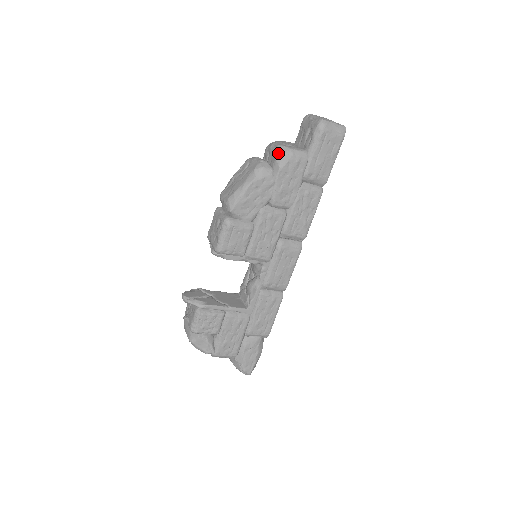
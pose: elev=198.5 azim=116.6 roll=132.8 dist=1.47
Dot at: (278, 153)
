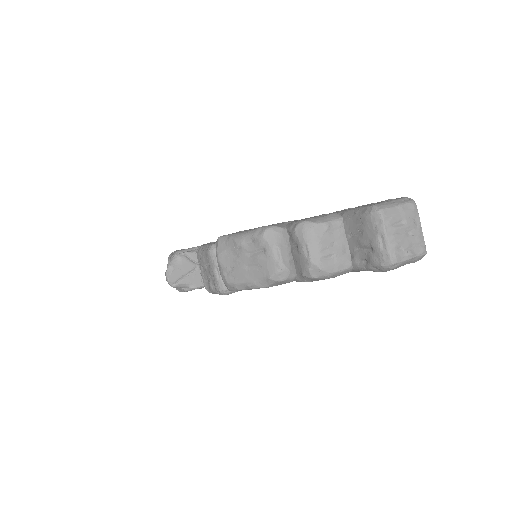
Dot at: (308, 275)
